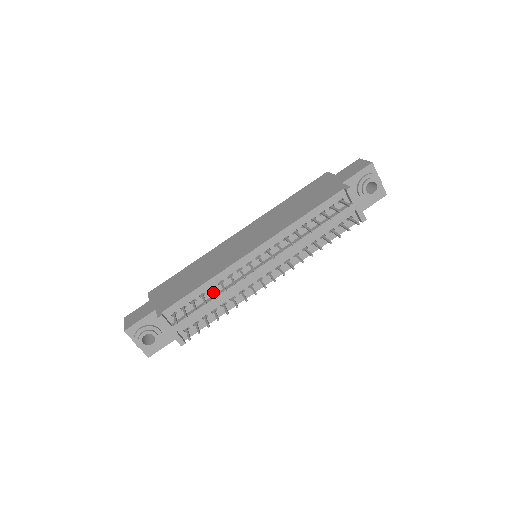
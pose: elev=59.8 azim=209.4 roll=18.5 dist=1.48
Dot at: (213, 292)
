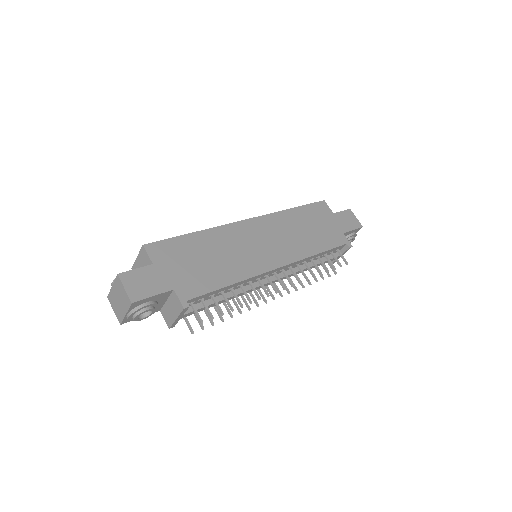
Dot at: occluded
